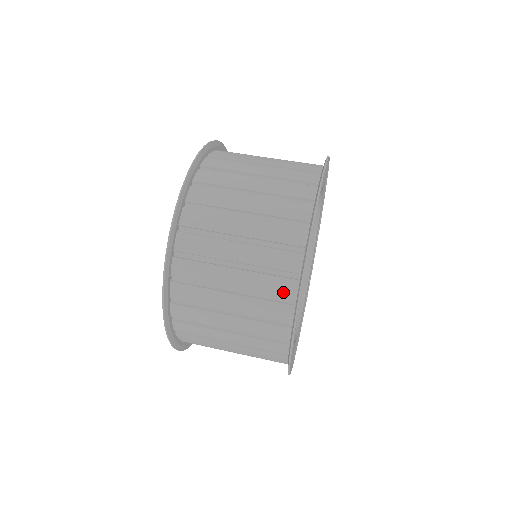
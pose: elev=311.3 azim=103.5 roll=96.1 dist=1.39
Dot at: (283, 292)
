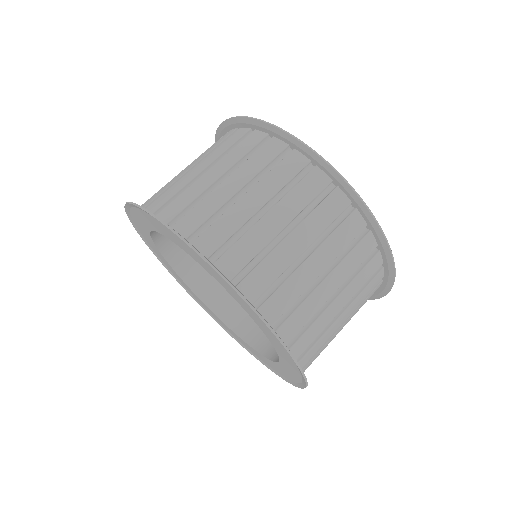
Dot at: (318, 186)
